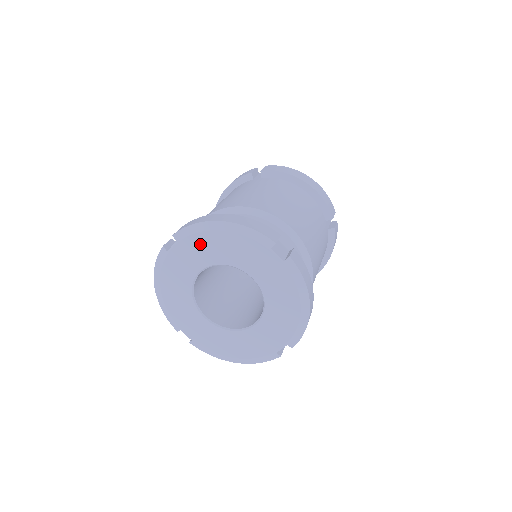
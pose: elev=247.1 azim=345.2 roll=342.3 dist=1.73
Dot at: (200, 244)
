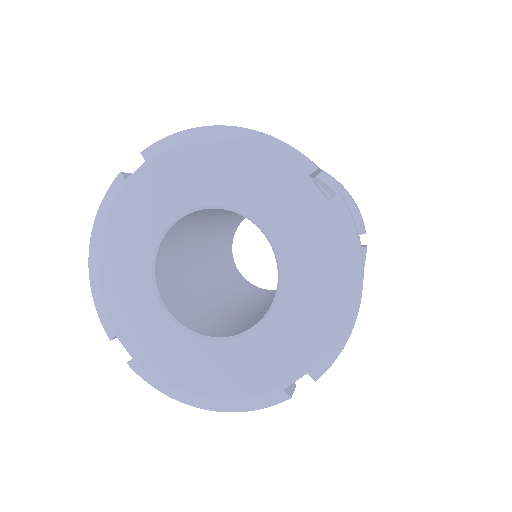
Dot at: (185, 166)
